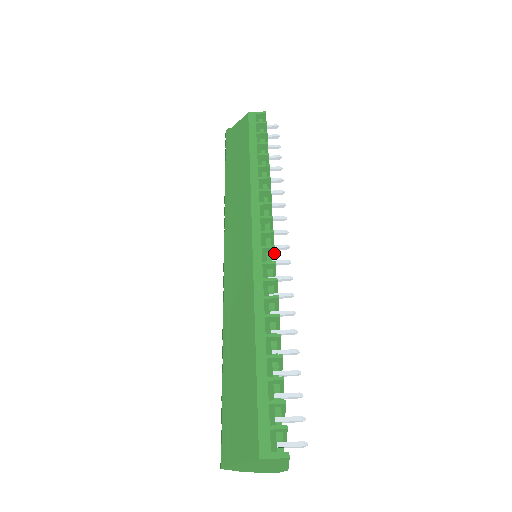
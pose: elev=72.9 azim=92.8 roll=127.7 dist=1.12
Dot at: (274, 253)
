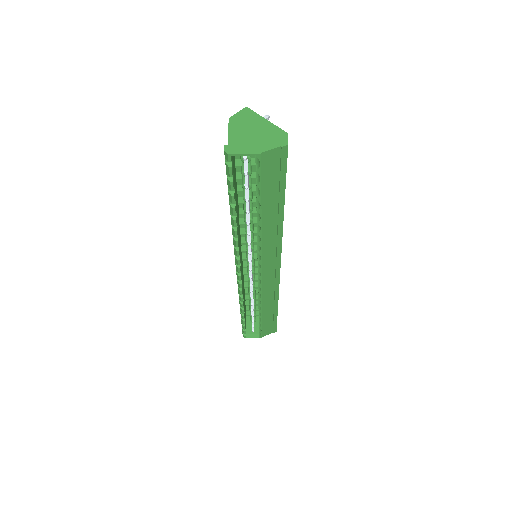
Dot at: occluded
